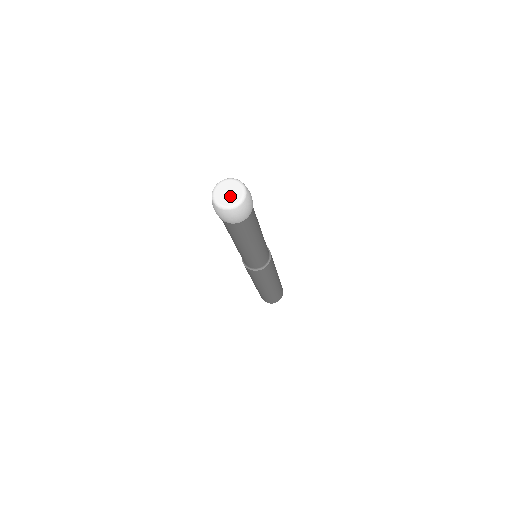
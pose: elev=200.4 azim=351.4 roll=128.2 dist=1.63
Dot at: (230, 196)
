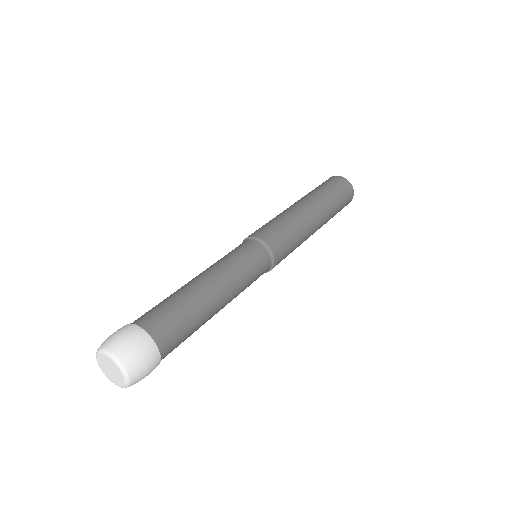
Dot at: (112, 375)
